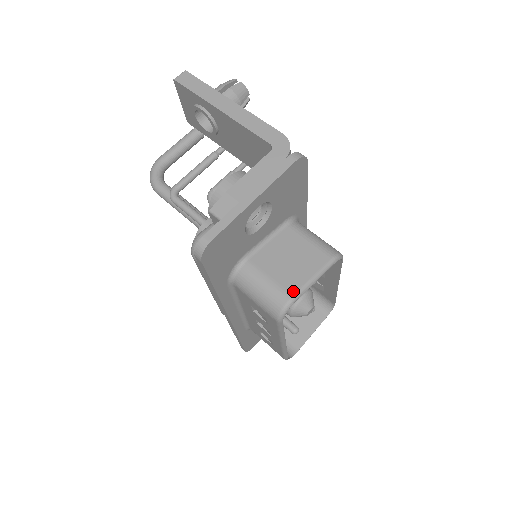
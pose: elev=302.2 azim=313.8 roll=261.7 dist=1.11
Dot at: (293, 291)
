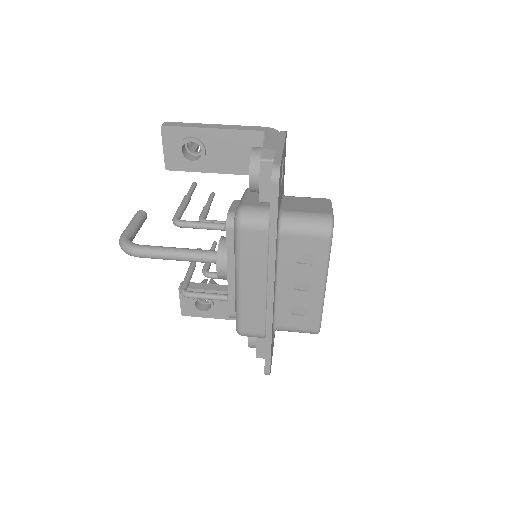
Dot at: (328, 212)
